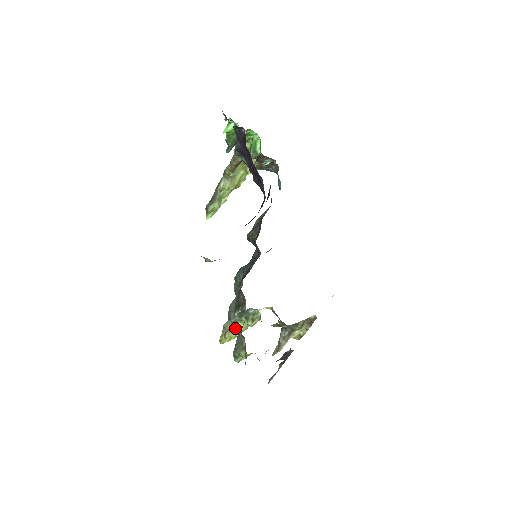
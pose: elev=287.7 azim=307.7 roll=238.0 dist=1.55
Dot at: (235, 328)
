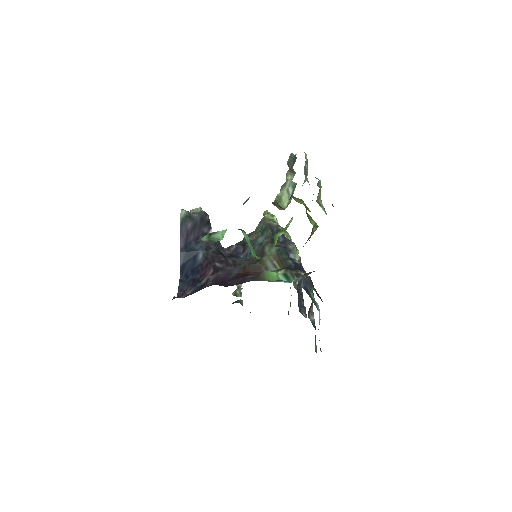
Dot at: occluded
